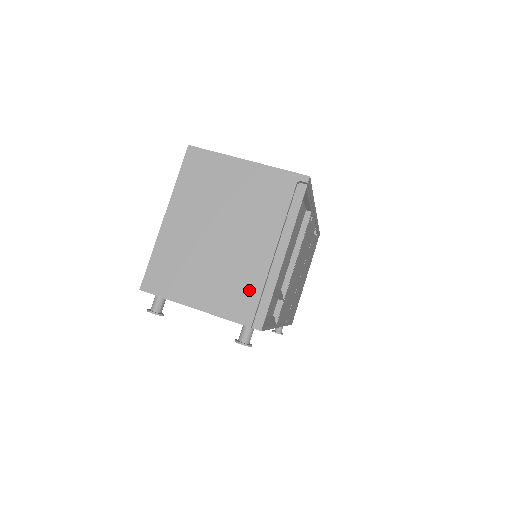
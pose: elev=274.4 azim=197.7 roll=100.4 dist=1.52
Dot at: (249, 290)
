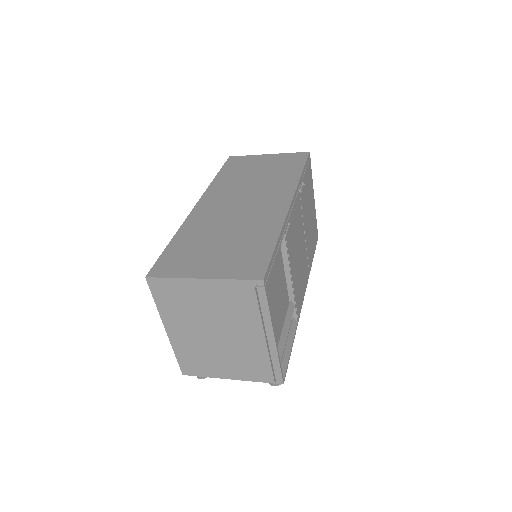
Dot at: (260, 364)
